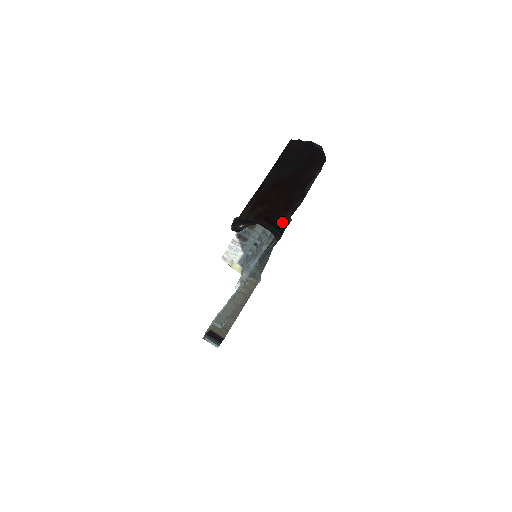
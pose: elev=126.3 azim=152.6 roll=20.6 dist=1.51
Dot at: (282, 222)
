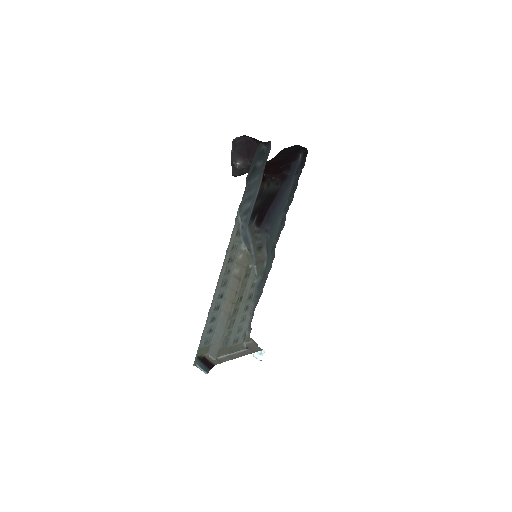
Dot at: (264, 142)
